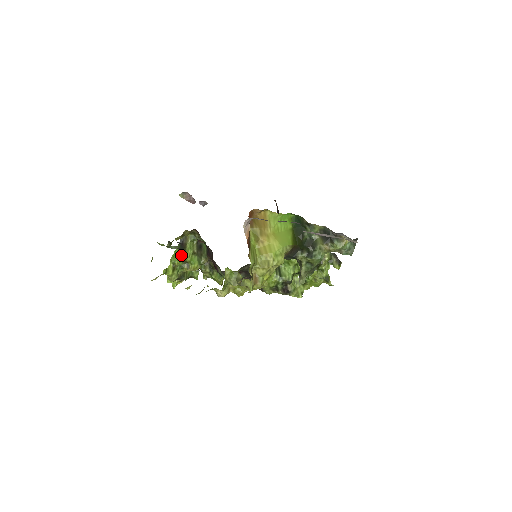
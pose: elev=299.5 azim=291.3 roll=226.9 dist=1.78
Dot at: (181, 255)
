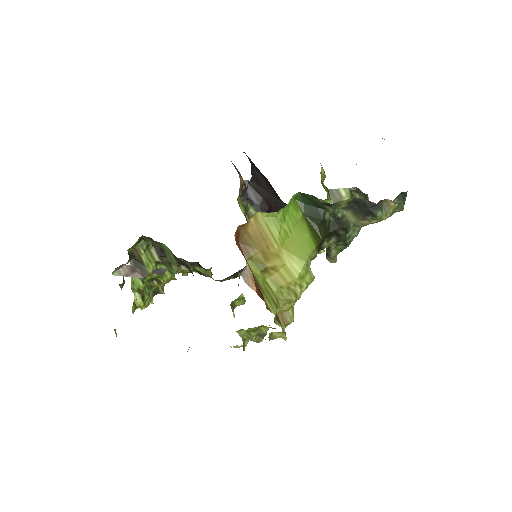
Dot at: occluded
